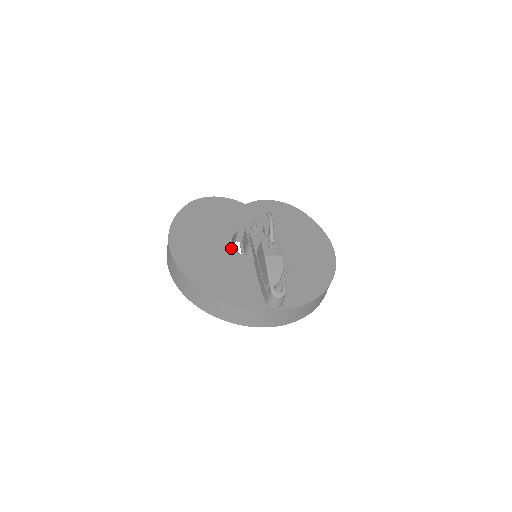
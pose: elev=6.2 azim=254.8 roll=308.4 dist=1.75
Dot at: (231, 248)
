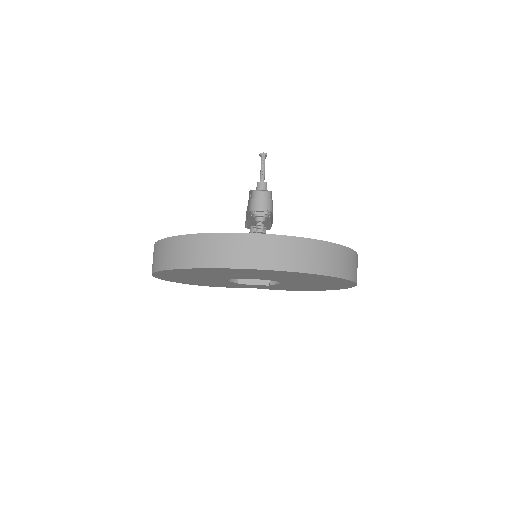
Dot at: occluded
